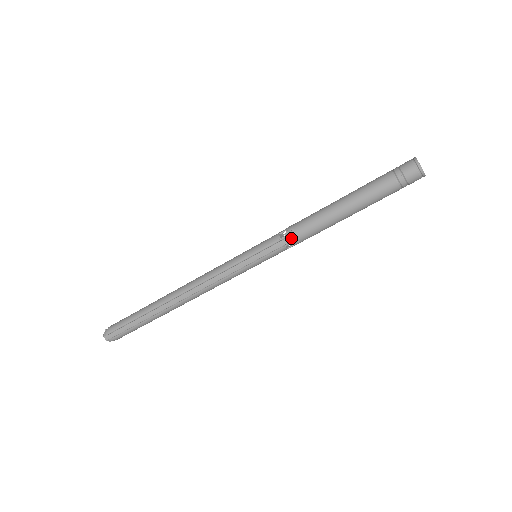
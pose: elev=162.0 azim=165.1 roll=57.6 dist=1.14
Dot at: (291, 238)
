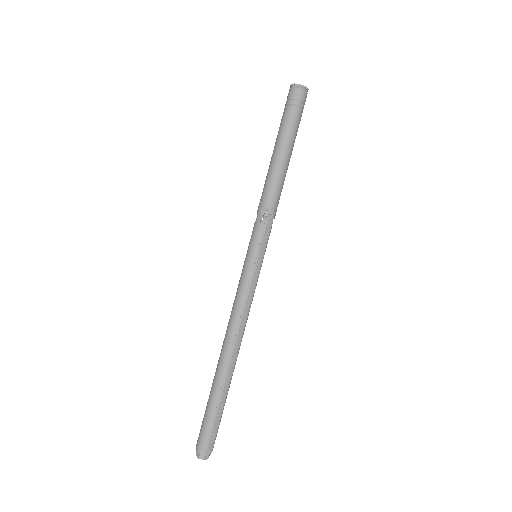
Dot at: (271, 216)
